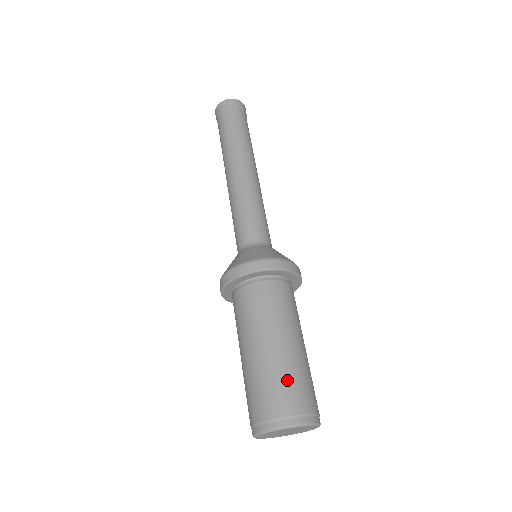
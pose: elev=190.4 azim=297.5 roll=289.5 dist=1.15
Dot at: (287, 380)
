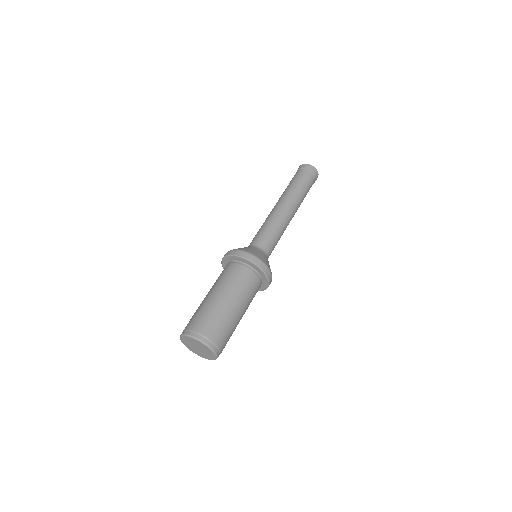
Dot at: (229, 330)
